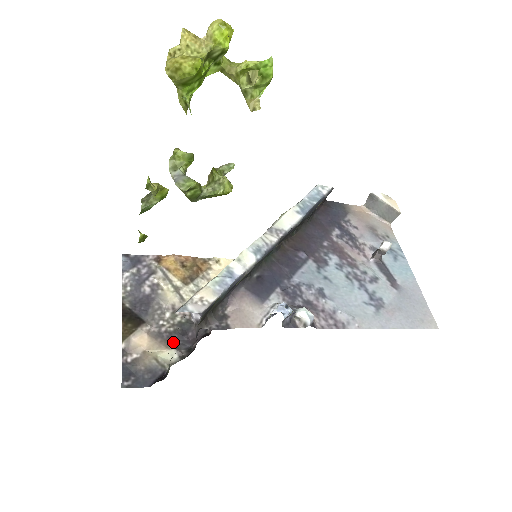
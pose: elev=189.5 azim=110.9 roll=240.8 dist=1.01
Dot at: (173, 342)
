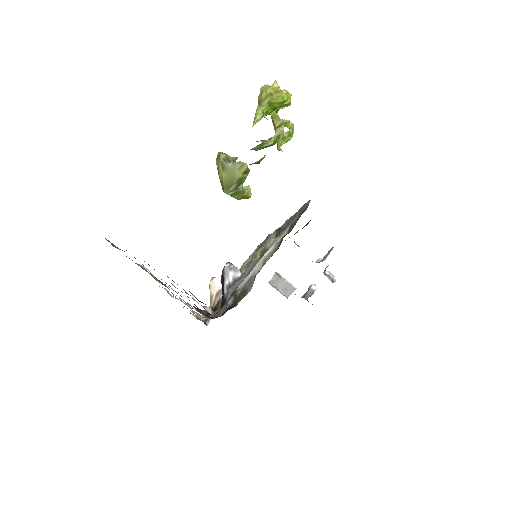
Dot at: occluded
